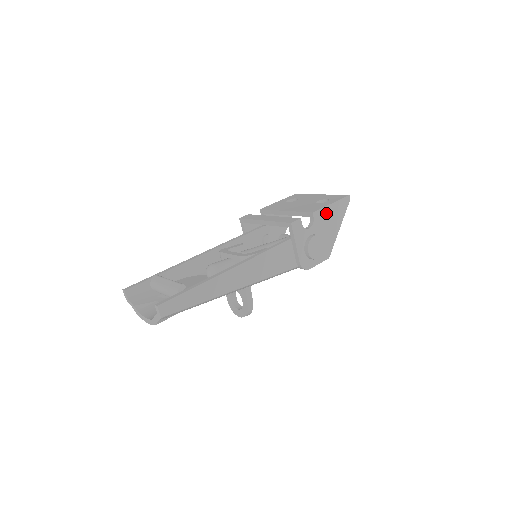
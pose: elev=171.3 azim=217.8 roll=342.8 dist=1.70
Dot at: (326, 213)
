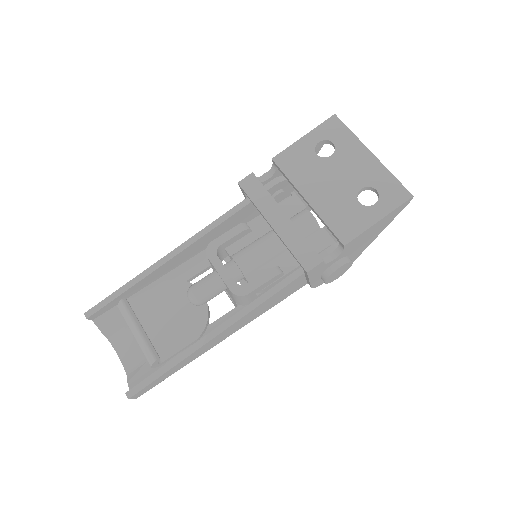
Dot at: (366, 233)
